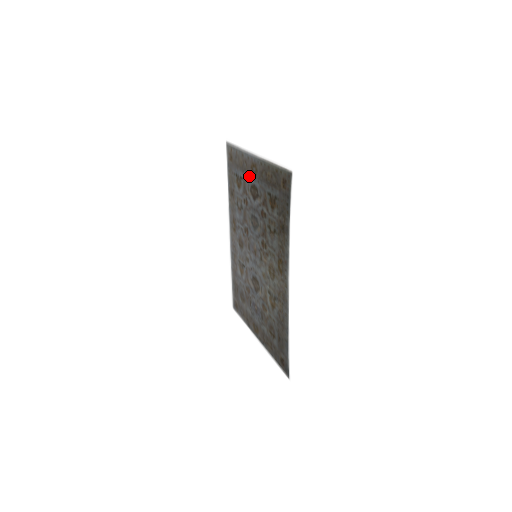
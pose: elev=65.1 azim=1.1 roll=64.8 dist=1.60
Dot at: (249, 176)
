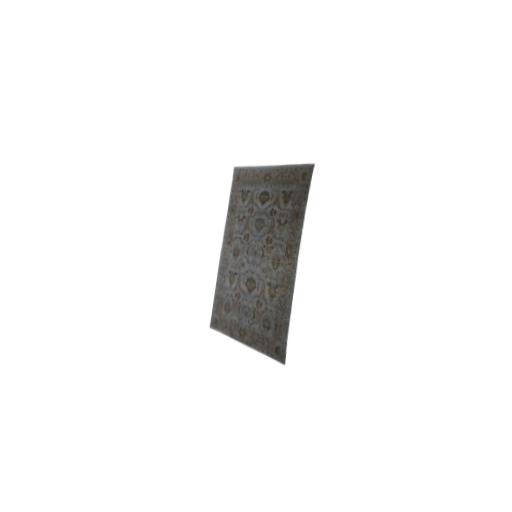
Dot at: (260, 186)
